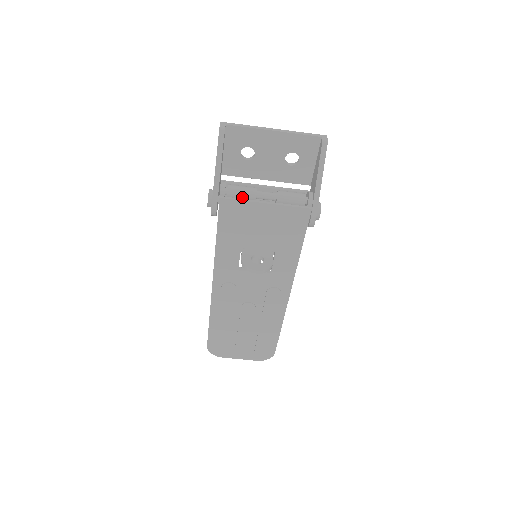
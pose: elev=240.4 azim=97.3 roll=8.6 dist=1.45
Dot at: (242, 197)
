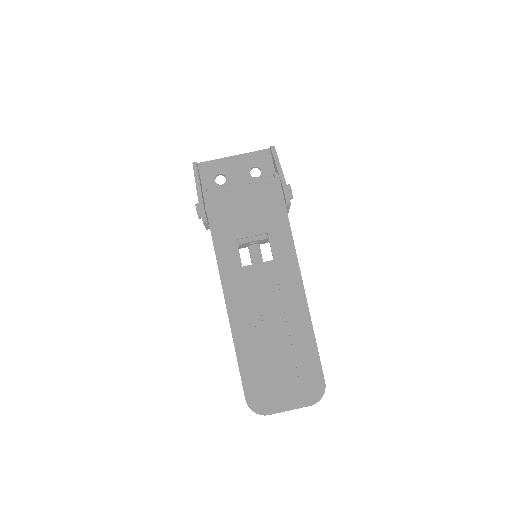
Dot at: (221, 191)
